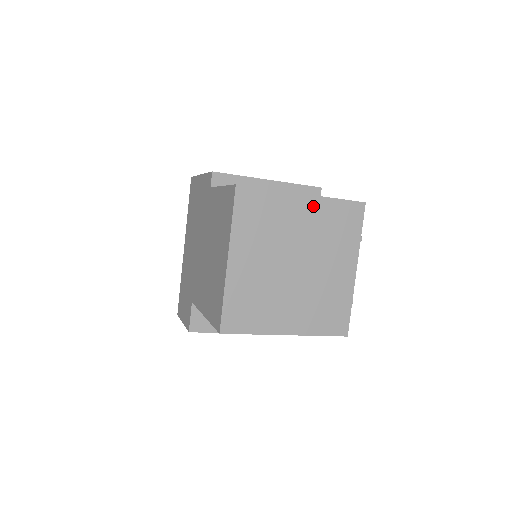
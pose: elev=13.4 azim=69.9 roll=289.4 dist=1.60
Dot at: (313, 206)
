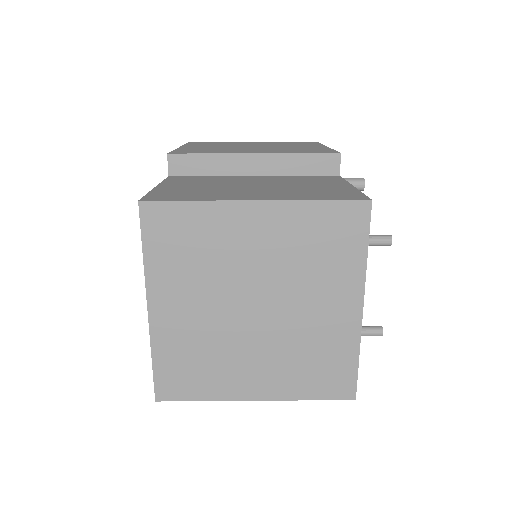
Dot at: (274, 217)
